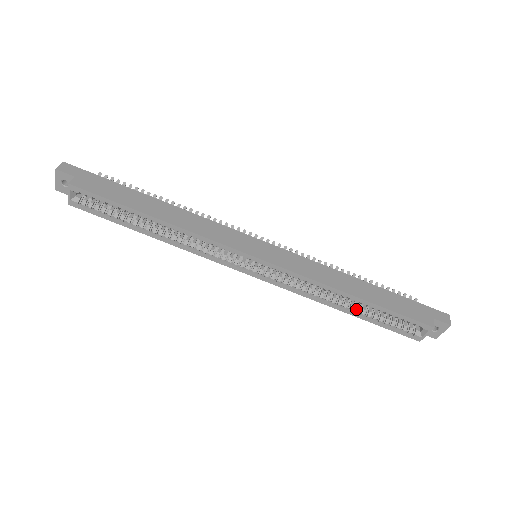
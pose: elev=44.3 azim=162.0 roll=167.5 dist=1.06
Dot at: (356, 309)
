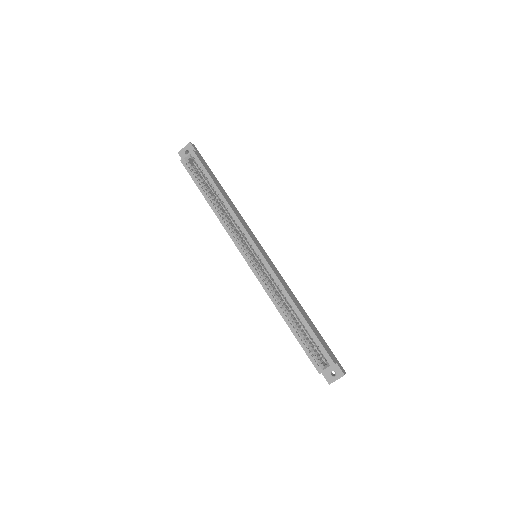
Dot at: (294, 323)
